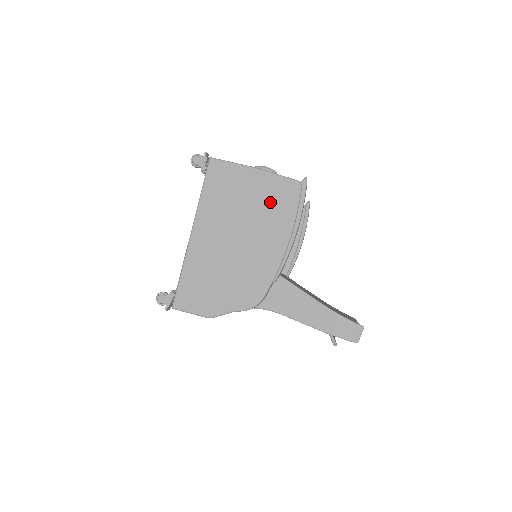
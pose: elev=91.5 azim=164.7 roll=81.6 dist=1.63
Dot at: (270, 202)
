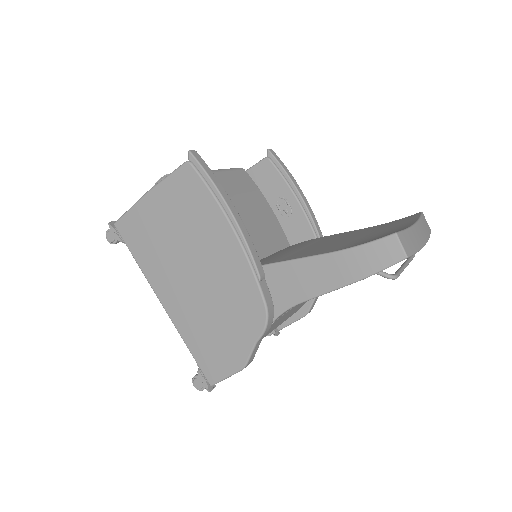
Dot at: (184, 209)
